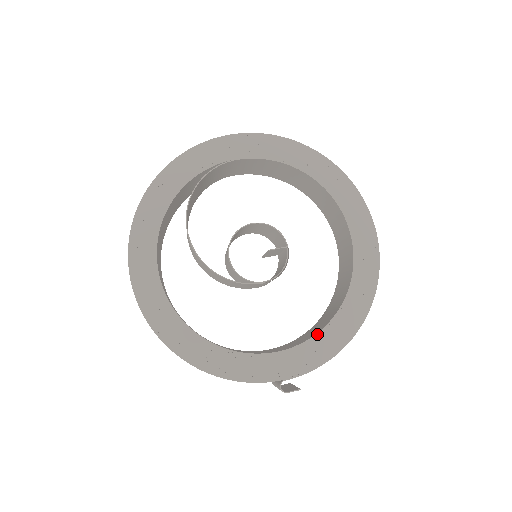
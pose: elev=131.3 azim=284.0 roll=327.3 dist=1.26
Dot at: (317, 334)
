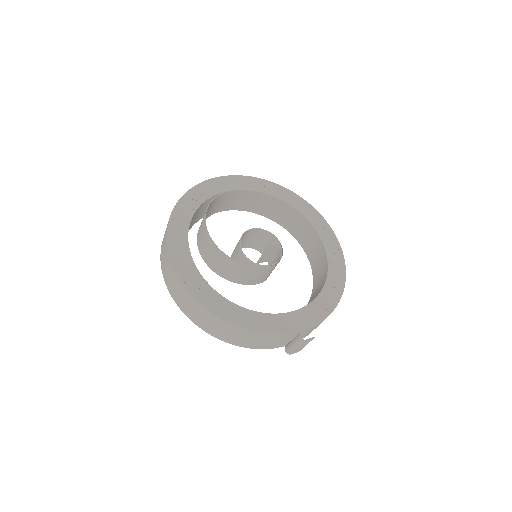
Dot at: (315, 299)
